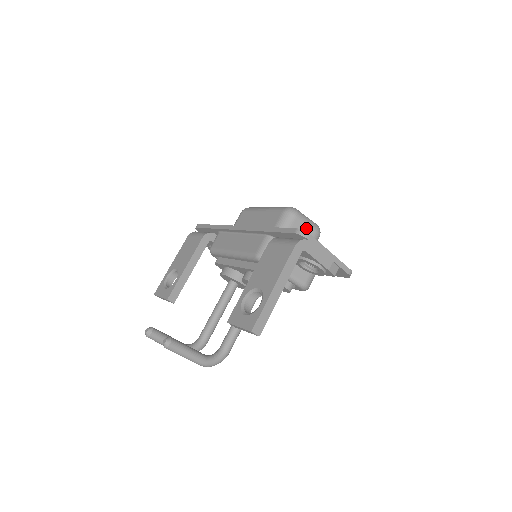
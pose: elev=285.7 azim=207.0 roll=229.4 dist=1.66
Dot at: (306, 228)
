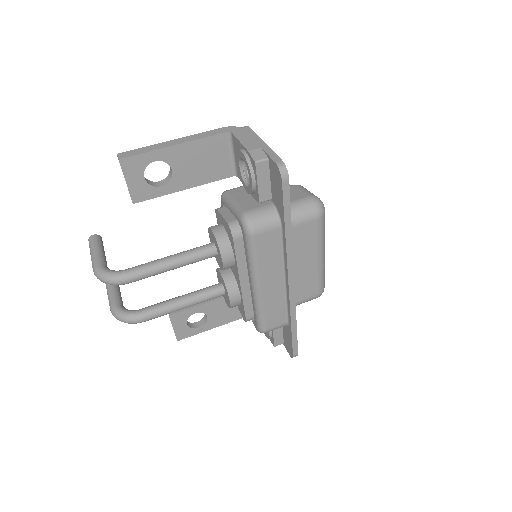
Dot at: (298, 193)
